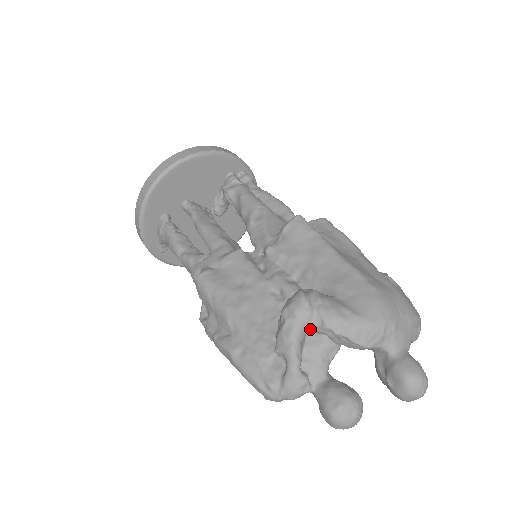
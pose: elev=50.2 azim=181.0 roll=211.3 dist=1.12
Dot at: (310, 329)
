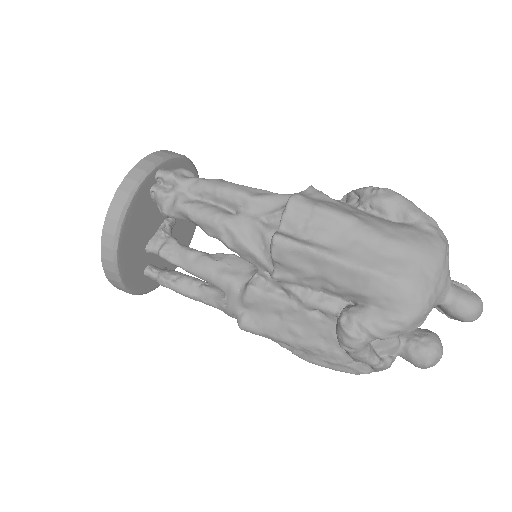
Dot at: (370, 341)
